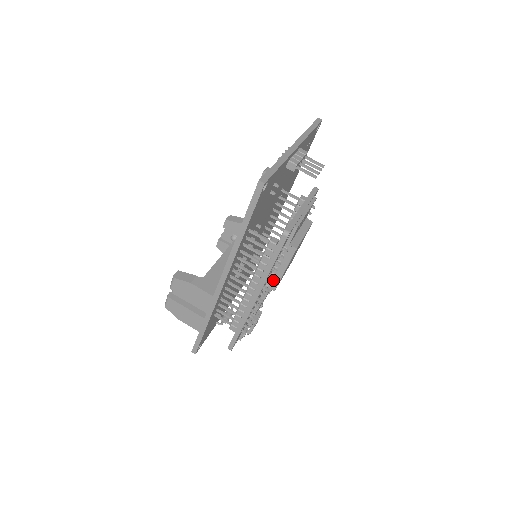
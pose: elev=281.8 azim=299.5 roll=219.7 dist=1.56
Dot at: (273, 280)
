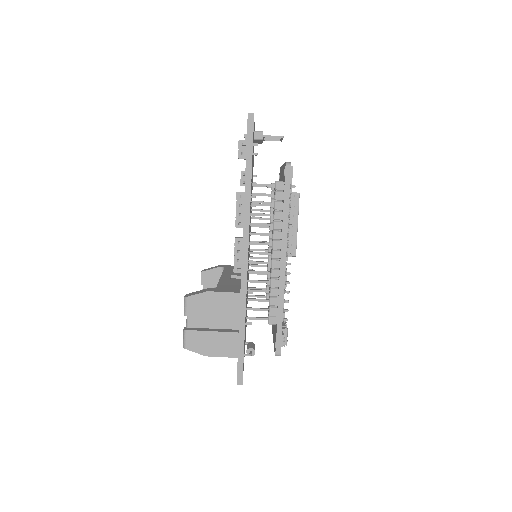
Dot at: (290, 243)
